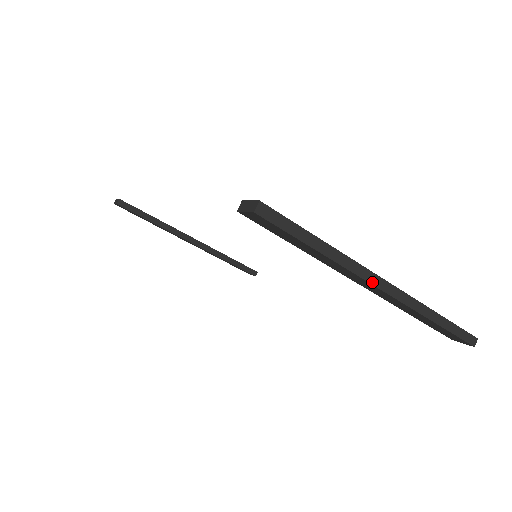
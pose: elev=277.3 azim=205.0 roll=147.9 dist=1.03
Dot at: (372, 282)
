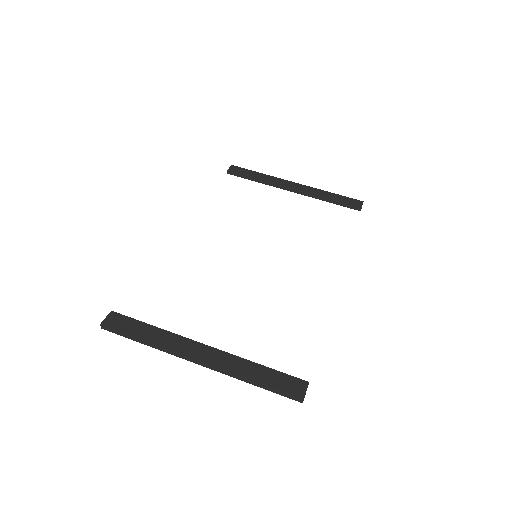
Dot at: (185, 359)
